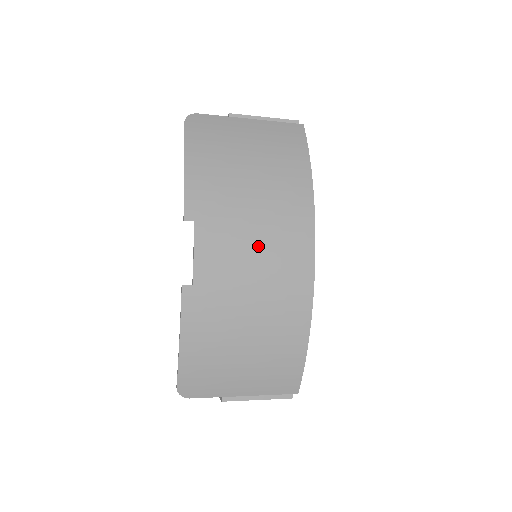
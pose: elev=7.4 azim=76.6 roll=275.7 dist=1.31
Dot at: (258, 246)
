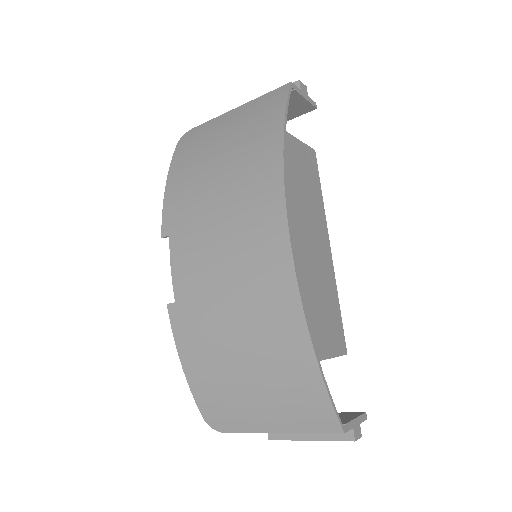
Dot at: (225, 243)
